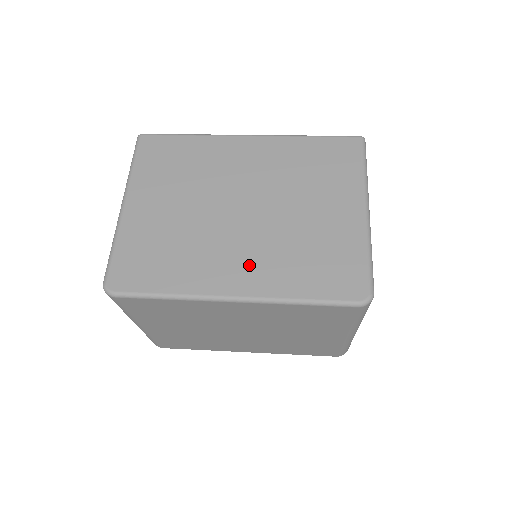
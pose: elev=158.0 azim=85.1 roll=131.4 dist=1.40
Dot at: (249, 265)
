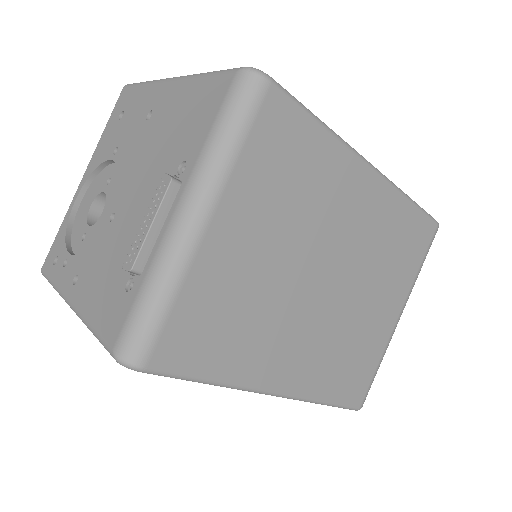
Dot at: occluded
